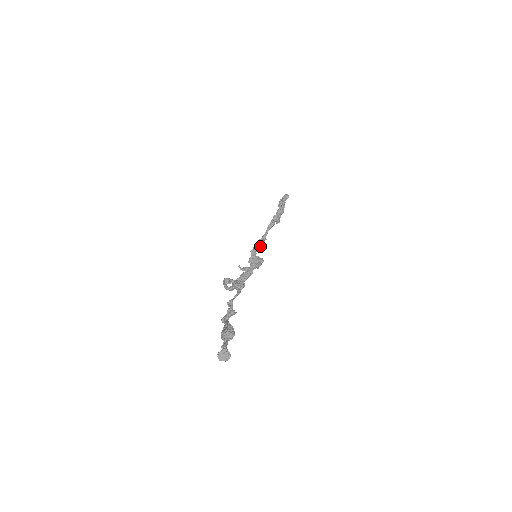
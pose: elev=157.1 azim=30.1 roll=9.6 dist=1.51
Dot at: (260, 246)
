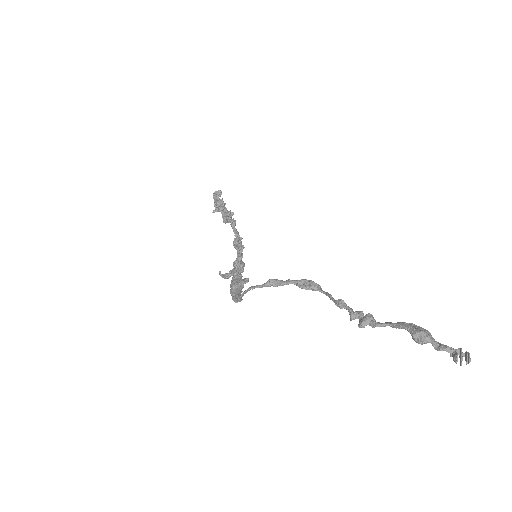
Dot at: occluded
